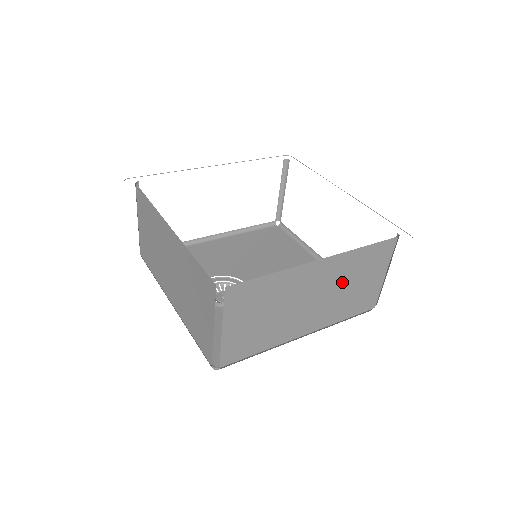
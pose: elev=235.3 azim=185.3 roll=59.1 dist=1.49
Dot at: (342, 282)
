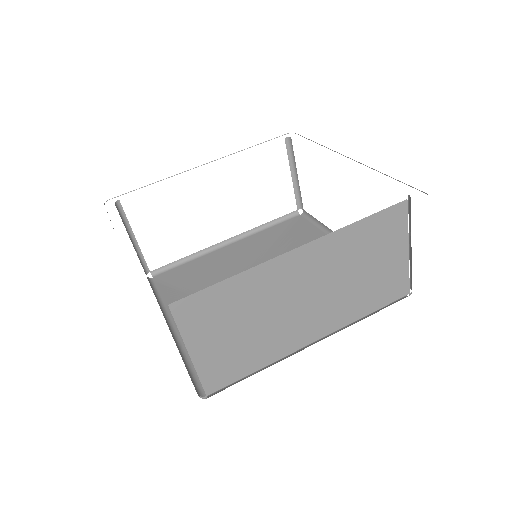
Dot at: (342, 271)
